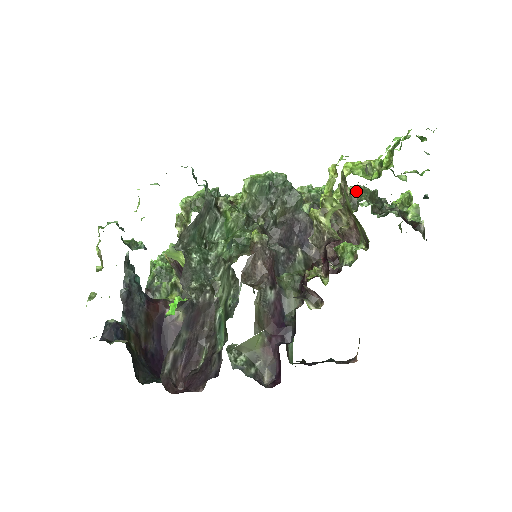
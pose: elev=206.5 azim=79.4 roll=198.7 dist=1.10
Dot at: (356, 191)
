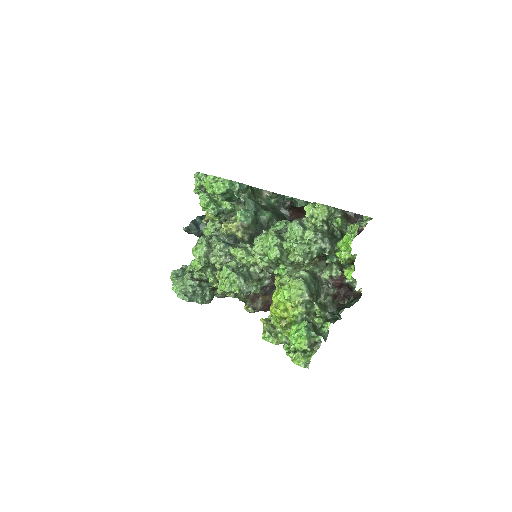
Dot at: (297, 264)
